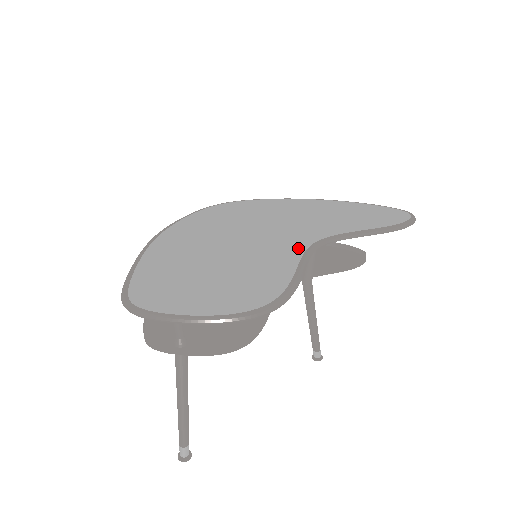
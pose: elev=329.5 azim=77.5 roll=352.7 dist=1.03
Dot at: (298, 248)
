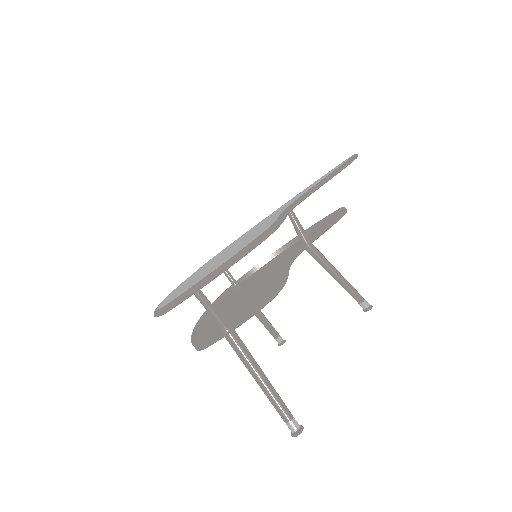
Dot at: occluded
